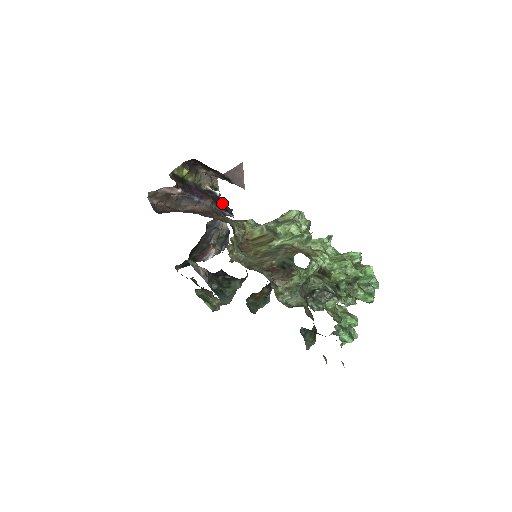
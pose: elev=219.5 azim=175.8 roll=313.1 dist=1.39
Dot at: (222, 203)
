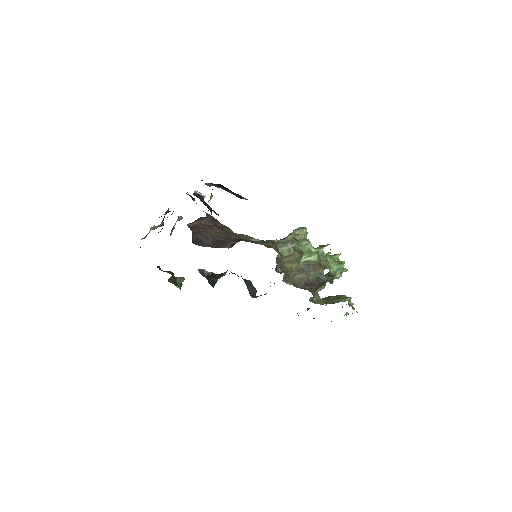
Dot at: (187, 194)
